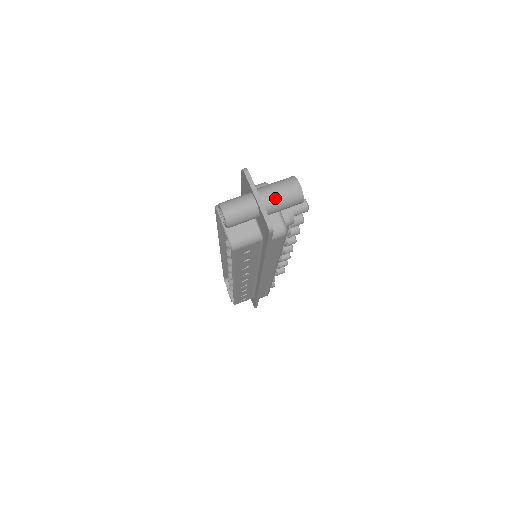
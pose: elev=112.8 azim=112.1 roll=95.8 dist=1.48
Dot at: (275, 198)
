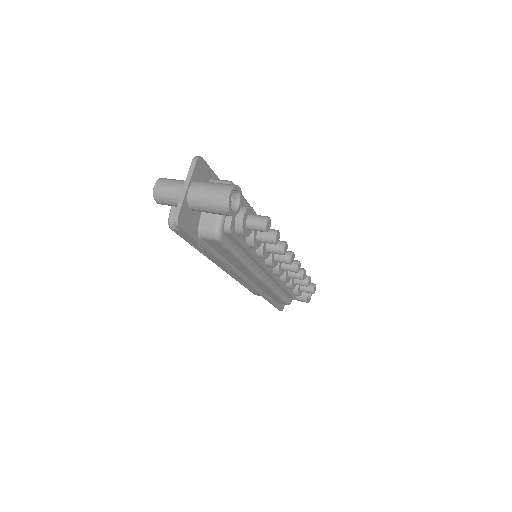
Dot at: (201, 197)
